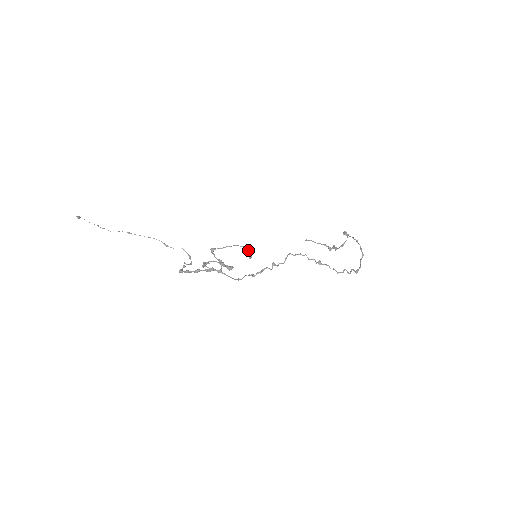
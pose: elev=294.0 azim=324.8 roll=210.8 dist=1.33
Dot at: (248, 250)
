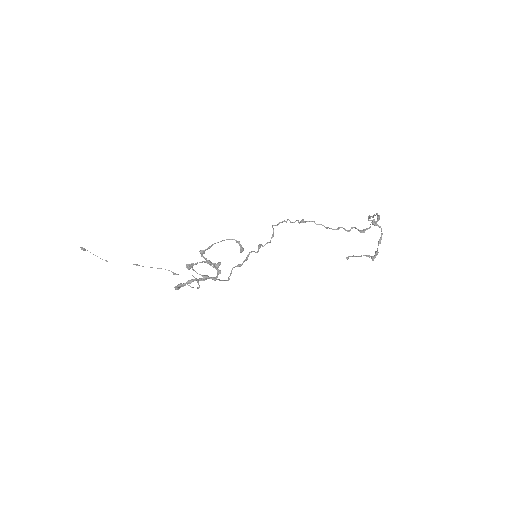
Dot at: (238, 243)
